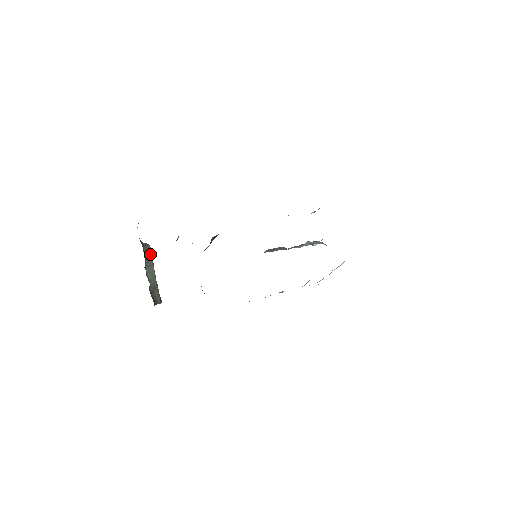
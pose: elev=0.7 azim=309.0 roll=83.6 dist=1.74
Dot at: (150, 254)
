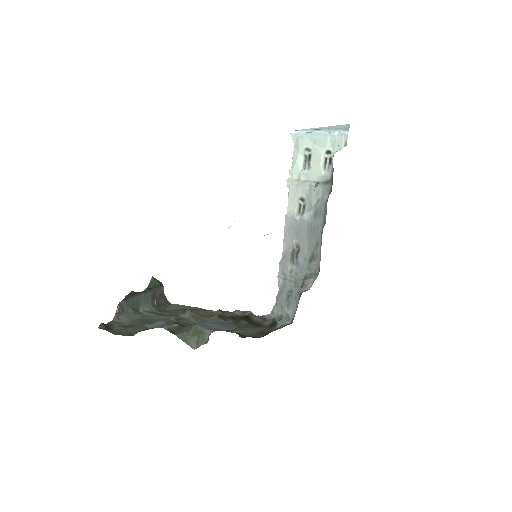
Dot at: (128, 302)
